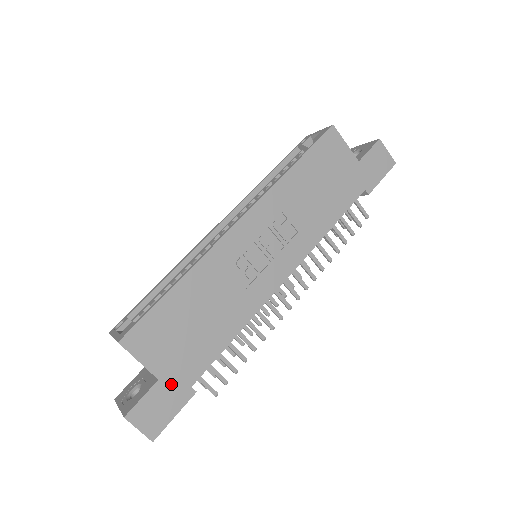
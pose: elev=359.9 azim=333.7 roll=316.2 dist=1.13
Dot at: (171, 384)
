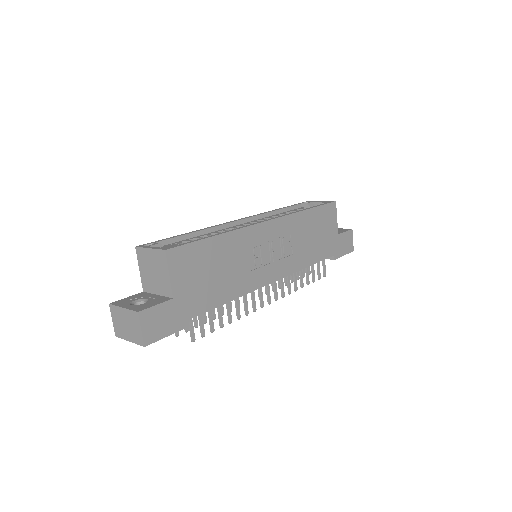
Dot at: (178, 308)
